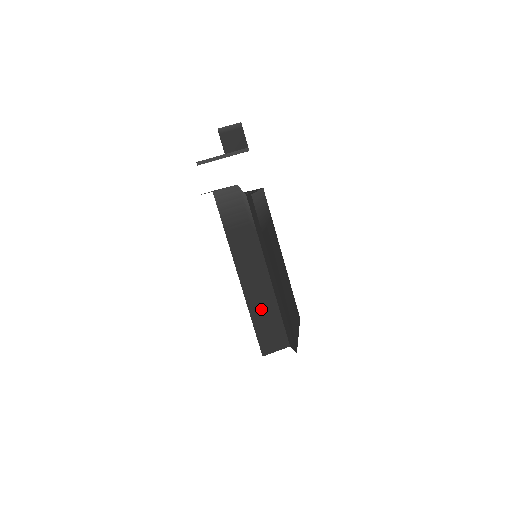
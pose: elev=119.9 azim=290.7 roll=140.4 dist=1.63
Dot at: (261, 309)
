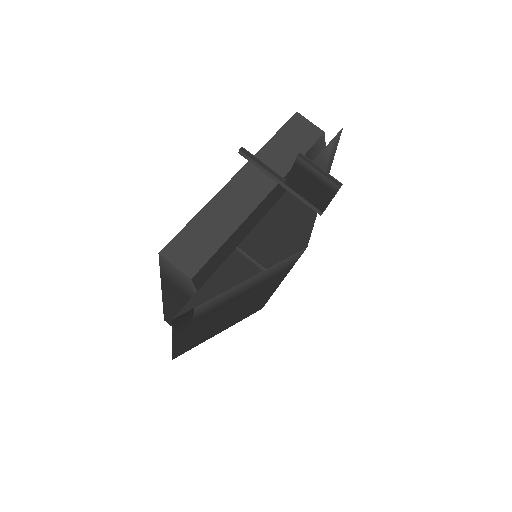
Dot at: (174, 316)
